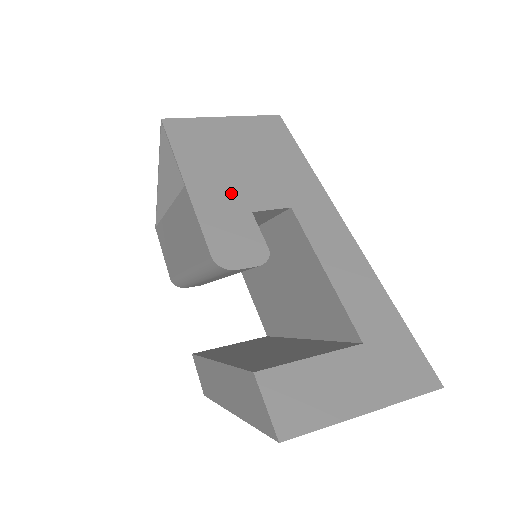
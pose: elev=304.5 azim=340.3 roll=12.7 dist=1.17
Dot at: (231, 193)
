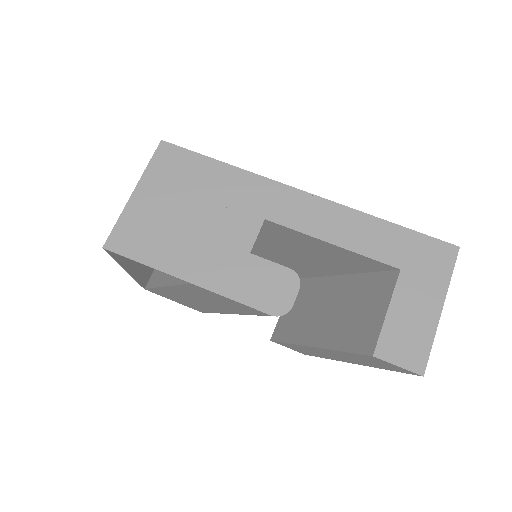
Dot at: (222, 254)
